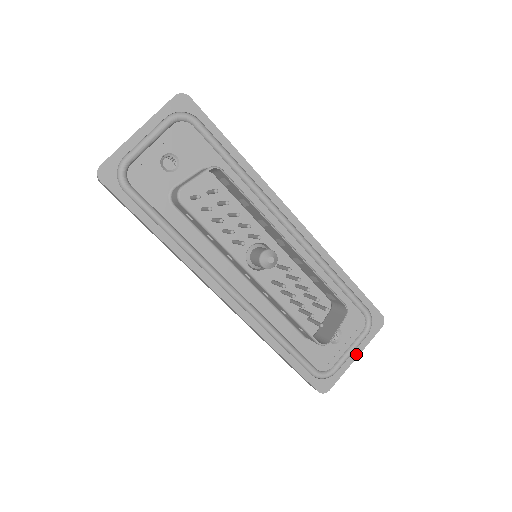
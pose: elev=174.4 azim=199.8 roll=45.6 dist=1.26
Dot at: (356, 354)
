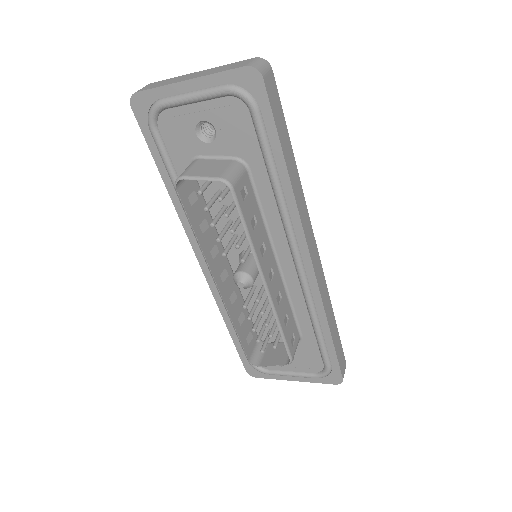
Dot at: (296, 379)
